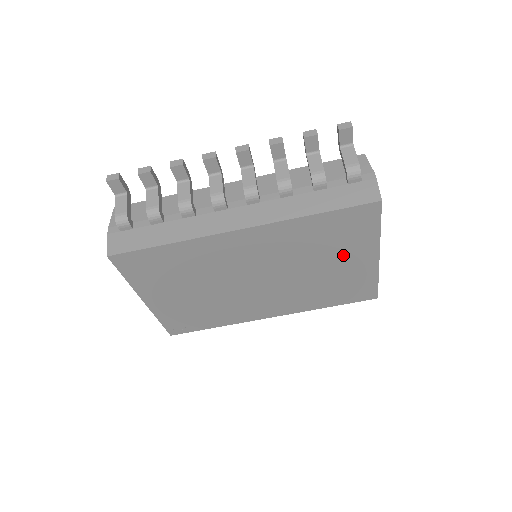
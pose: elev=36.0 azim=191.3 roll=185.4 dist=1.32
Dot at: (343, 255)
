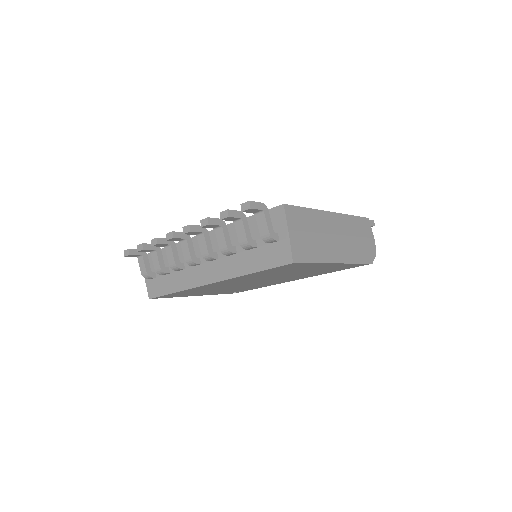
Dot at: (304, 269)
